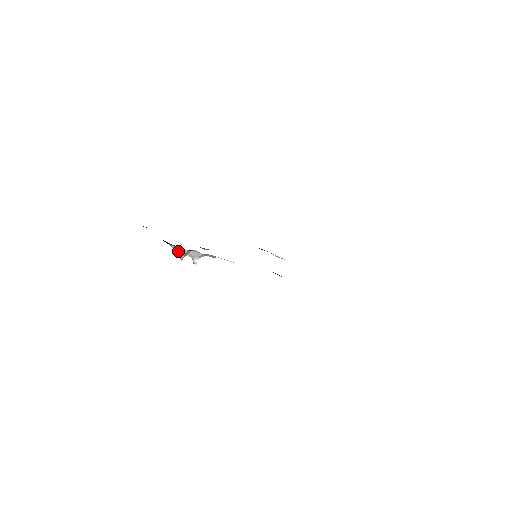
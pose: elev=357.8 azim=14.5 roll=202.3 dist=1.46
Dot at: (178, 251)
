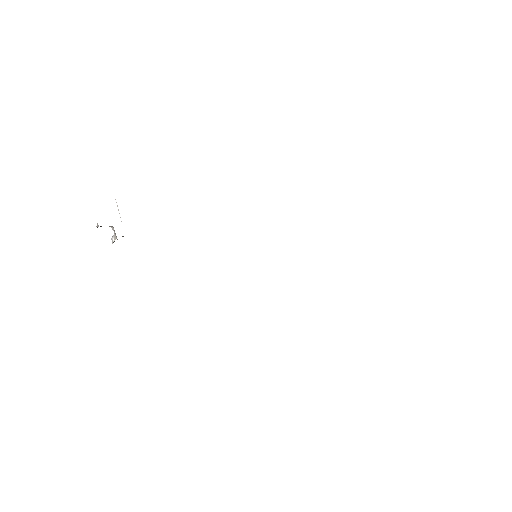
Dot at: occluded
